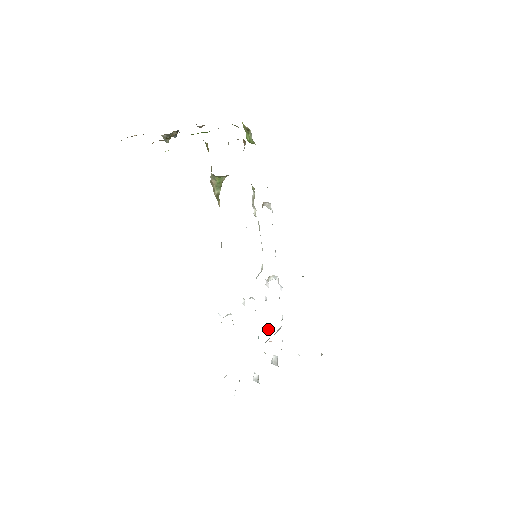
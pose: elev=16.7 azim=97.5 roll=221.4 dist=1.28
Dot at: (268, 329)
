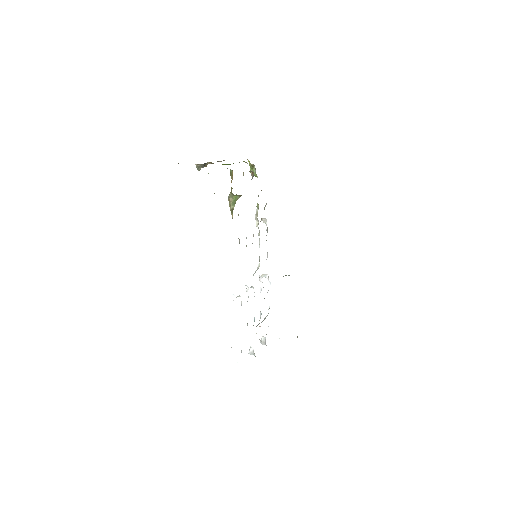
Dot at: (260, 314)
